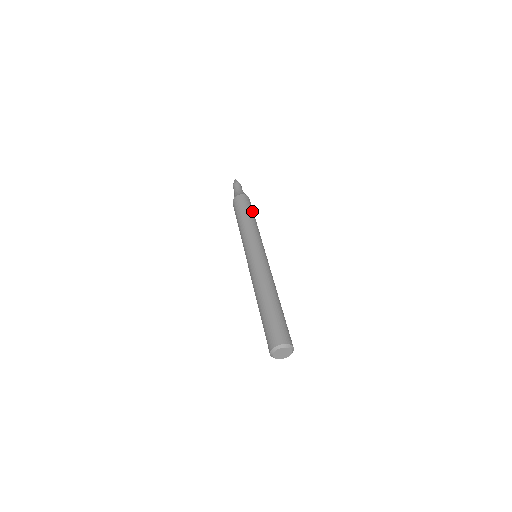
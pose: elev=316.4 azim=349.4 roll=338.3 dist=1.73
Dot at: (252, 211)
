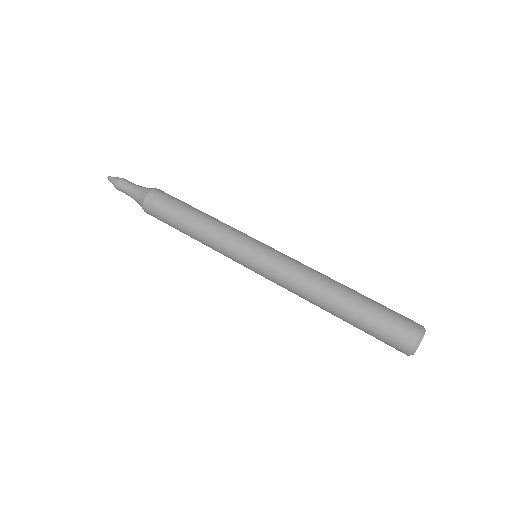
Dot at: (185, 204)
